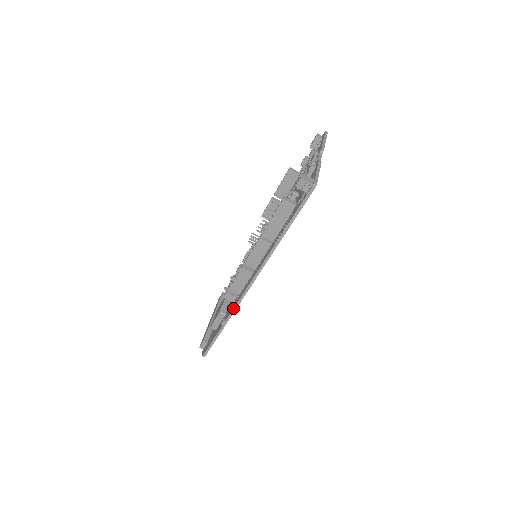
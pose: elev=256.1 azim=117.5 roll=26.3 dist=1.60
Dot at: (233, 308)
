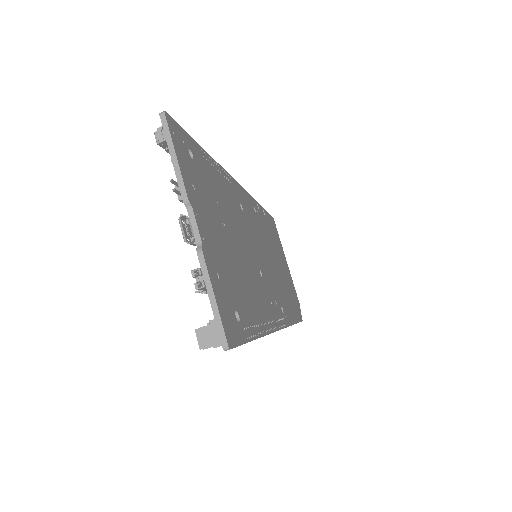
Dot at: occluded
